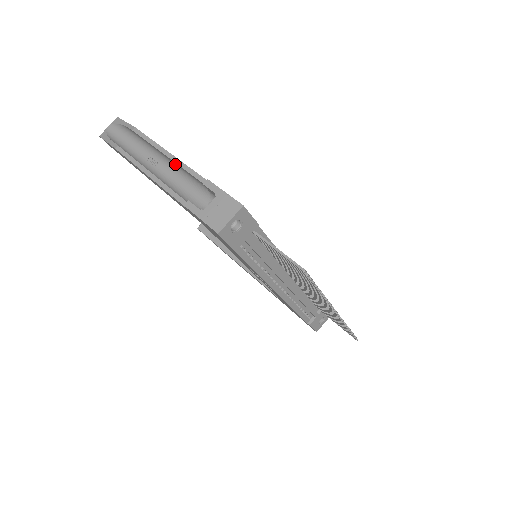
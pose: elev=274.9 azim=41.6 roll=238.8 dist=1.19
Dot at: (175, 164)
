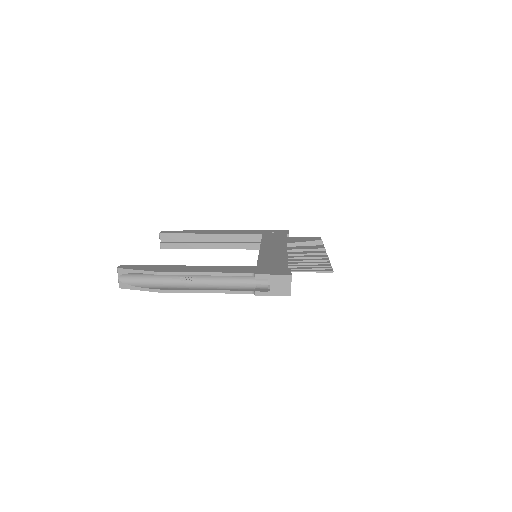
Dot at: (213, 274)
